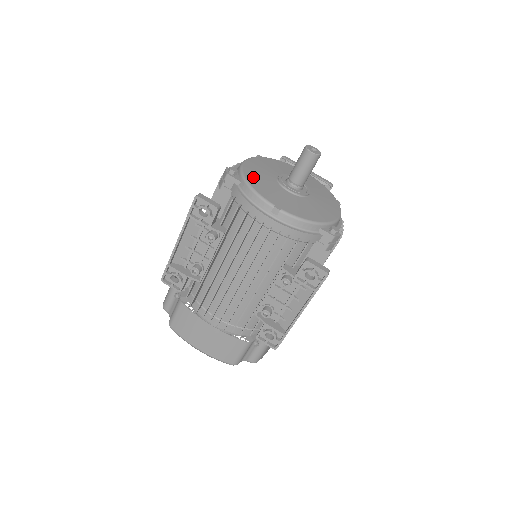
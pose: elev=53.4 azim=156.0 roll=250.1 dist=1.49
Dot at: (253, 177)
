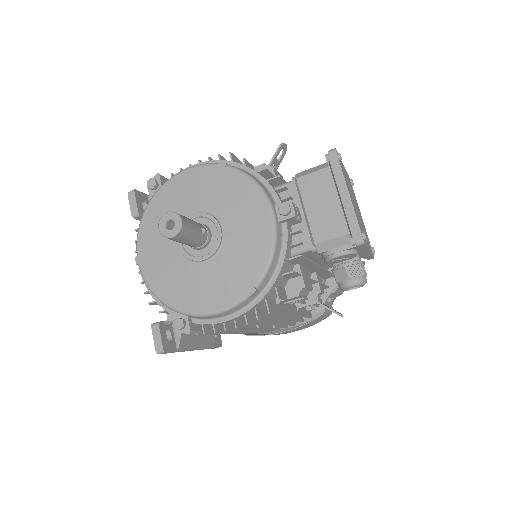
Dot at: (160, 204)
